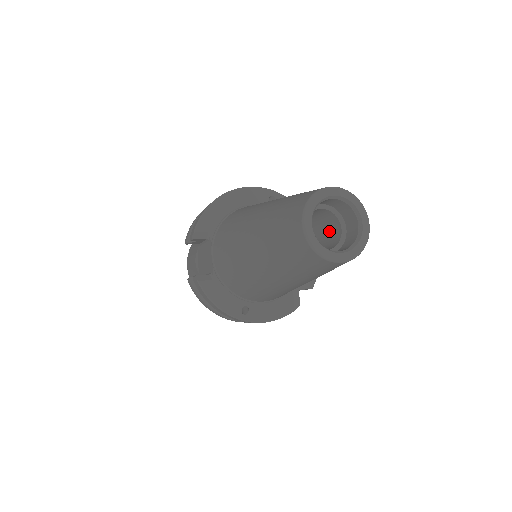
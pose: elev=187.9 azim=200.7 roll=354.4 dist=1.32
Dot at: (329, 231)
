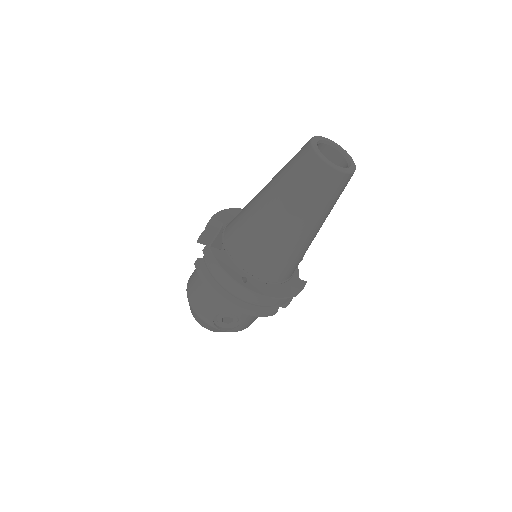
Dot at: occluded
